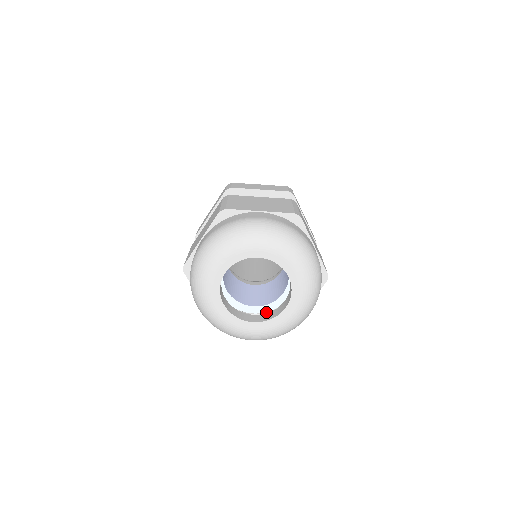
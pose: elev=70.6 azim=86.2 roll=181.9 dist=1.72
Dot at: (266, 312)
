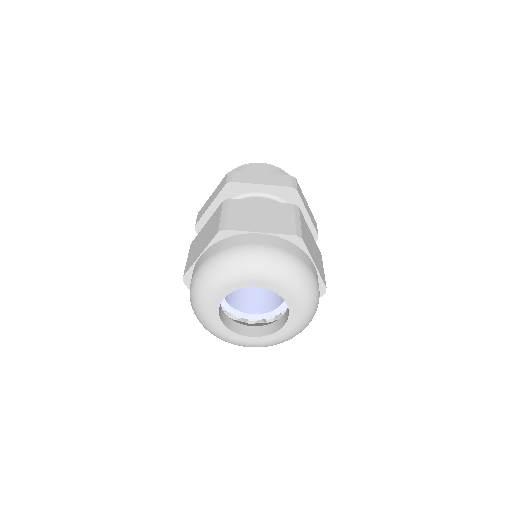
Dot at: (264, 318)
